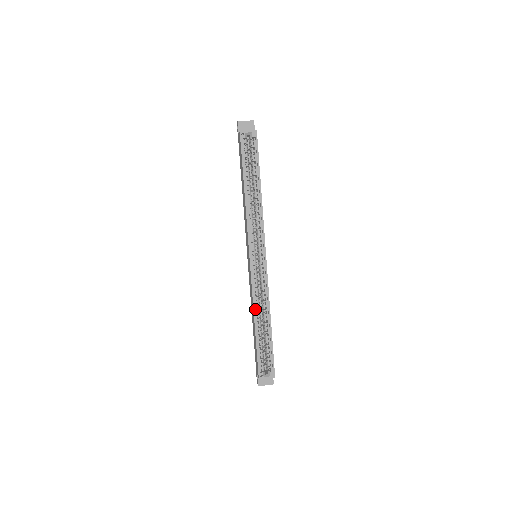
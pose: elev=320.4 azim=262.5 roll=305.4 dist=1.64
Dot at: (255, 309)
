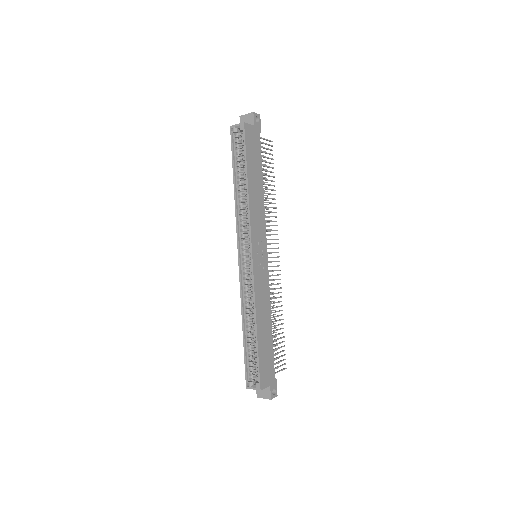
Dot at: (244, 312)
